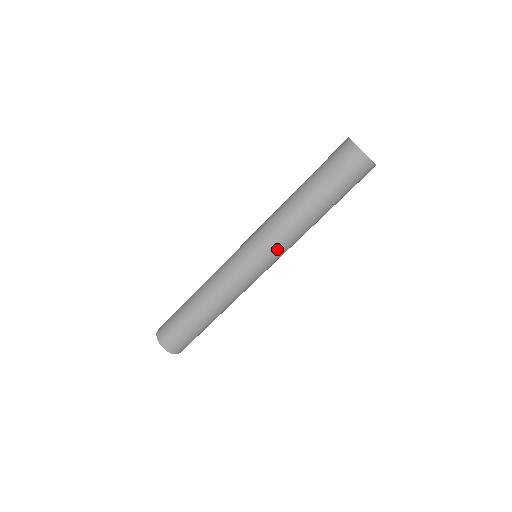
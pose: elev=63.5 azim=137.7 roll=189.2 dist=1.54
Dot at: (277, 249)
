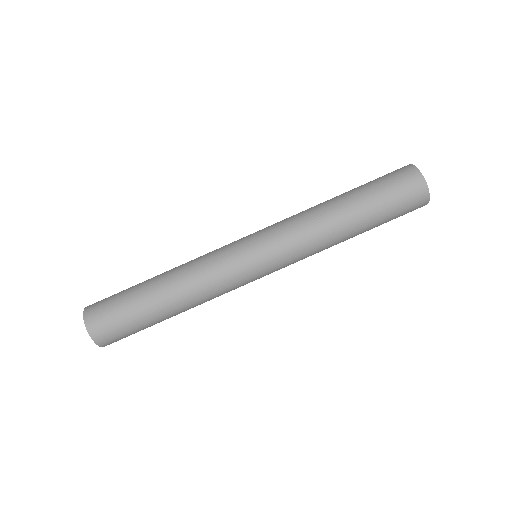
Dot at: (293, 260)
